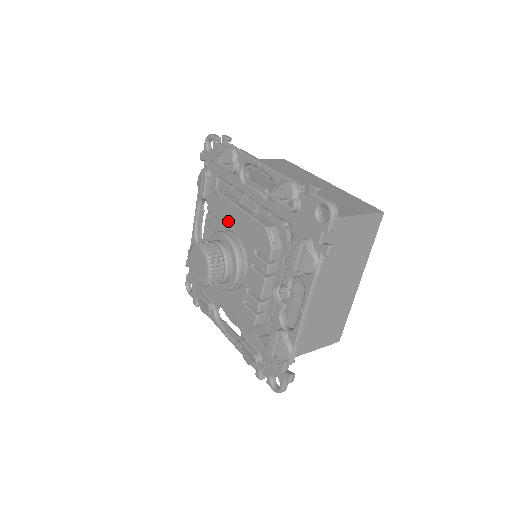
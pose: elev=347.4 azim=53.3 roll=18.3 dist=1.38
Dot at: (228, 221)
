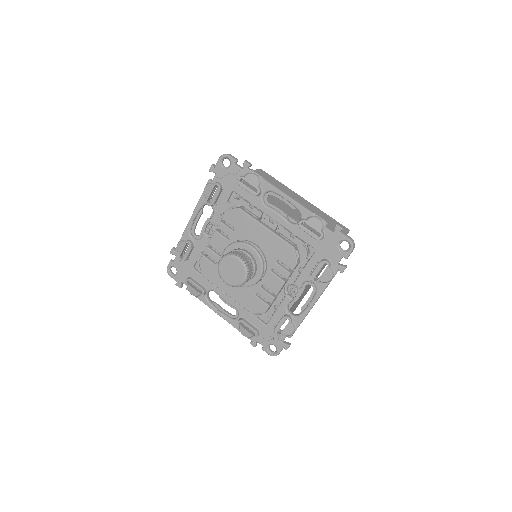
Dot at: (249, 233)
